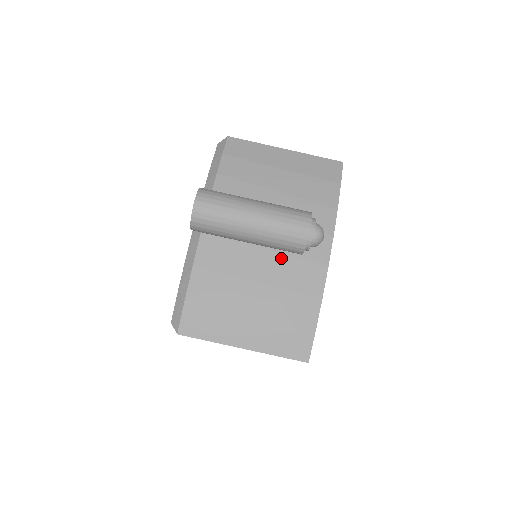
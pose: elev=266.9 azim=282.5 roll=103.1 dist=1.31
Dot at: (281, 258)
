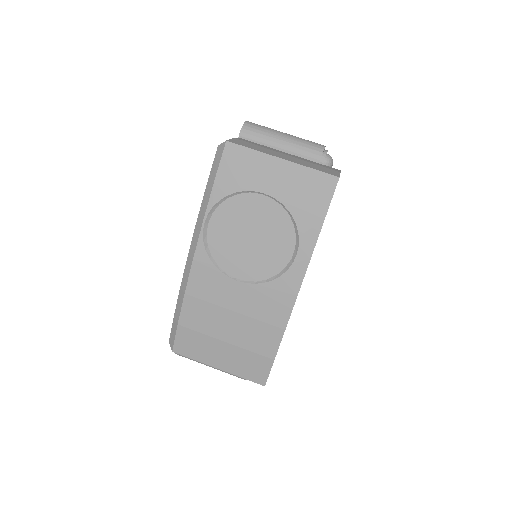
Dot at: occluded
